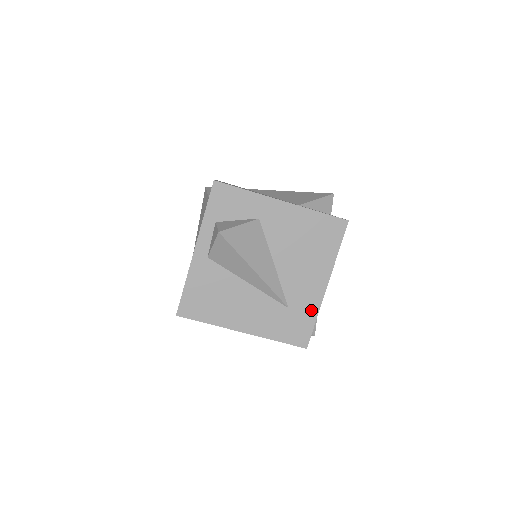
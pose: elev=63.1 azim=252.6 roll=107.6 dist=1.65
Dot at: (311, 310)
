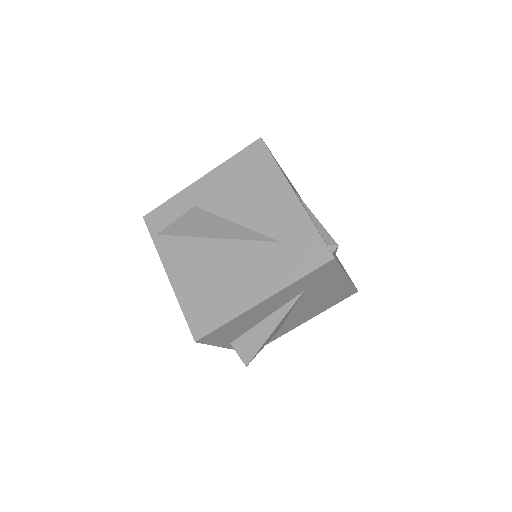
Dot at: (302, 224)
